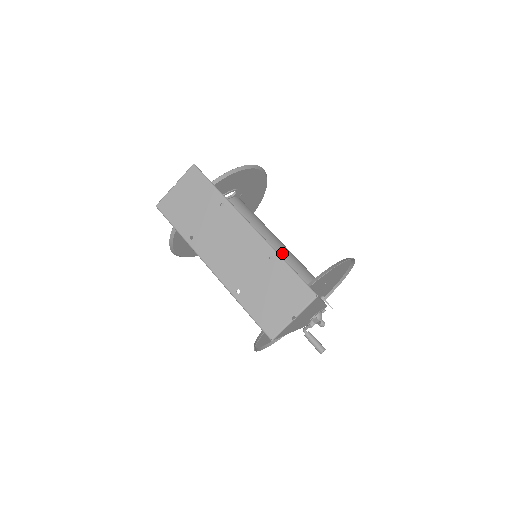
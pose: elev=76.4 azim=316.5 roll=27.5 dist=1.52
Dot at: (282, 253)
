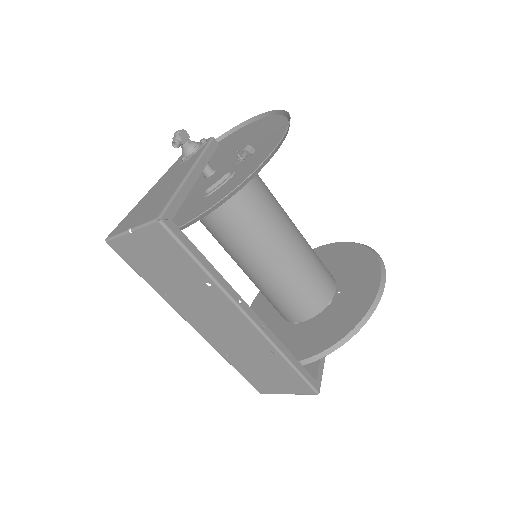
Dot at: (291, 266)
